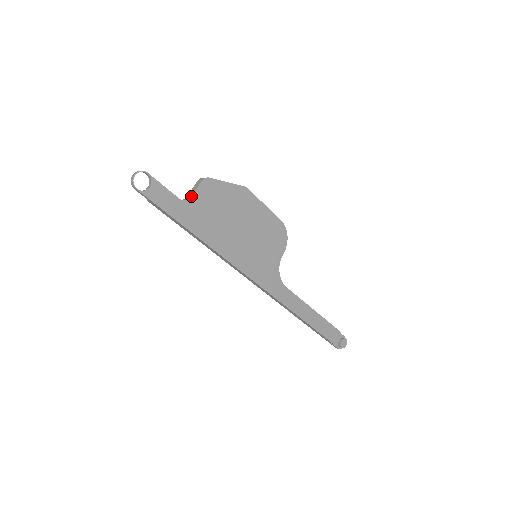
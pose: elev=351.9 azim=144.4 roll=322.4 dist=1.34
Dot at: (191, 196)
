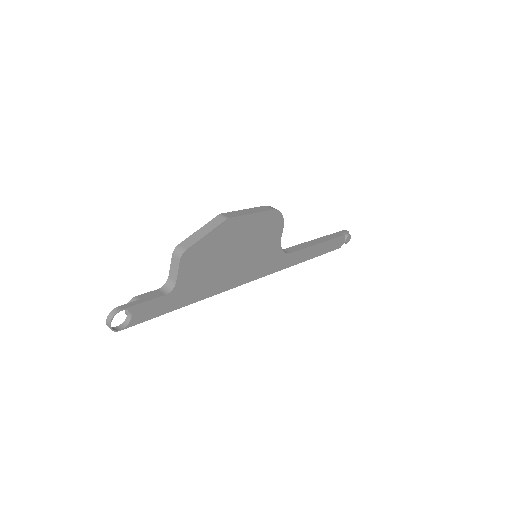
Dot at: (176, 281)
